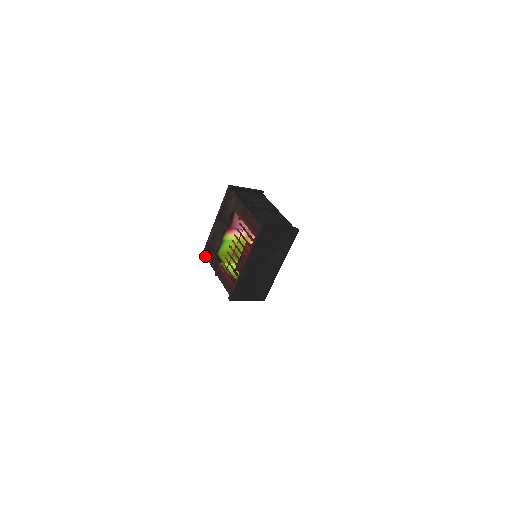
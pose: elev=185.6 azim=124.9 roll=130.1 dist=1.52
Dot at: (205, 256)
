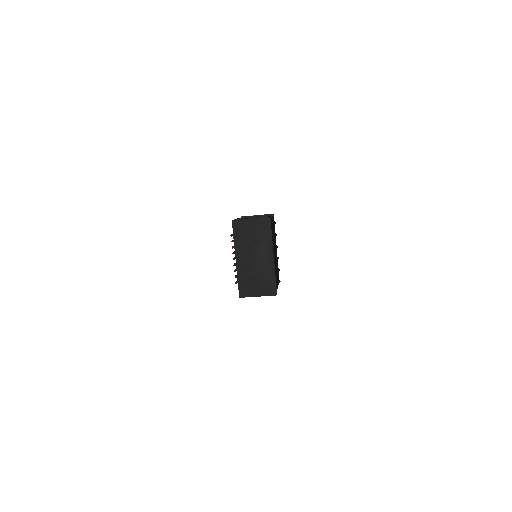
Dot at: occluded
